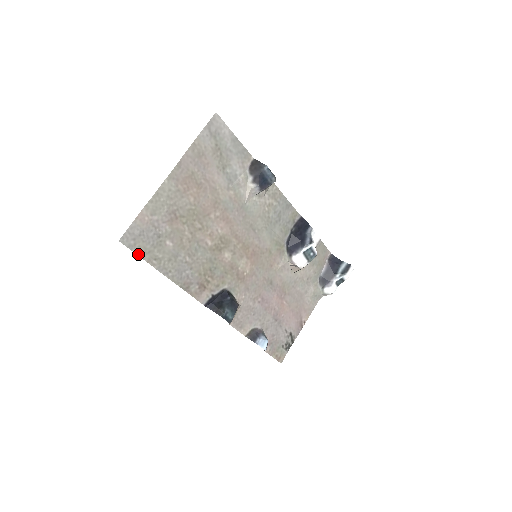
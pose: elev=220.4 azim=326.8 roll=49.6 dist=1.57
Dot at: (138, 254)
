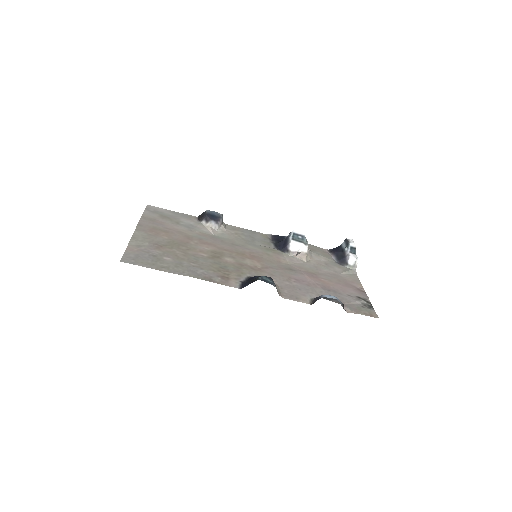
Dot at: occluded
